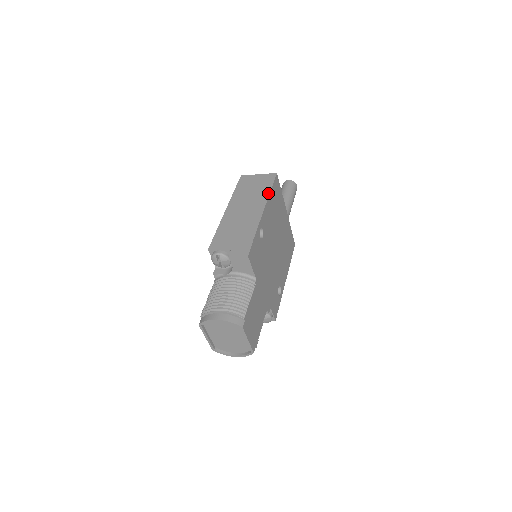
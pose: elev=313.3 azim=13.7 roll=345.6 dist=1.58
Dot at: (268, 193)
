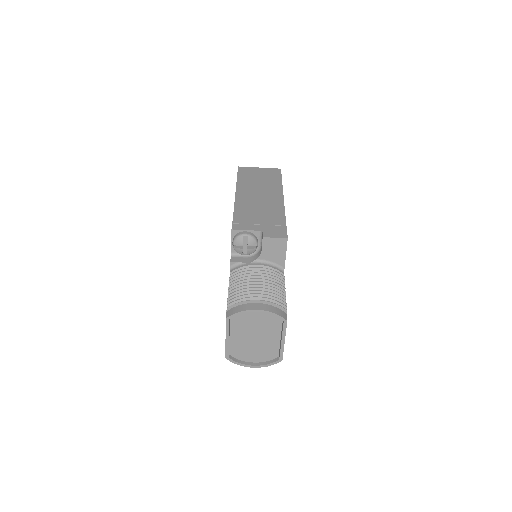
Dot at: (281, 184)
